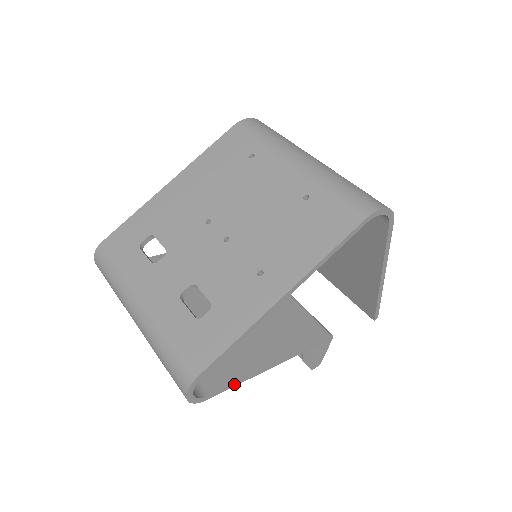
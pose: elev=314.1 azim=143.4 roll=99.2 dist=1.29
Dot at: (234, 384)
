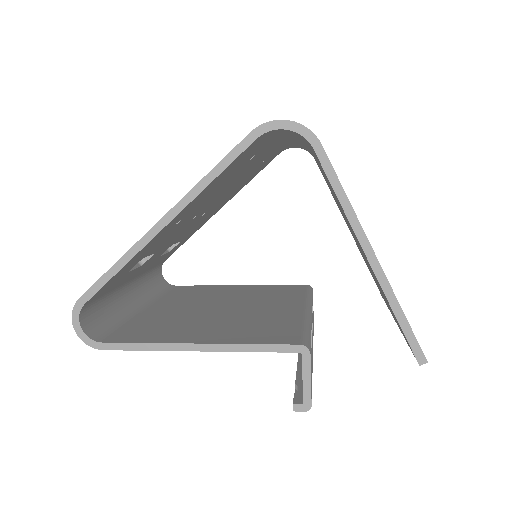
Dot at: (137, 346)
